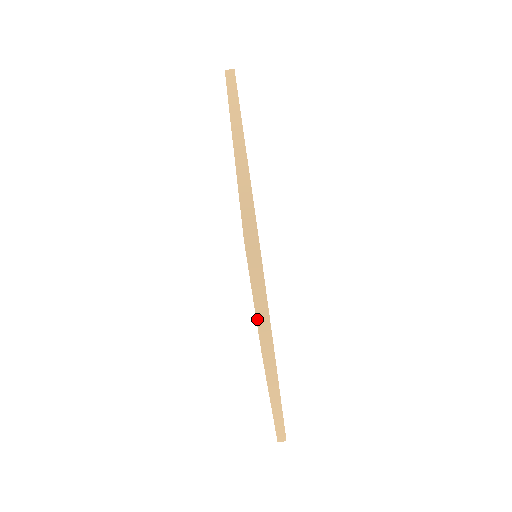
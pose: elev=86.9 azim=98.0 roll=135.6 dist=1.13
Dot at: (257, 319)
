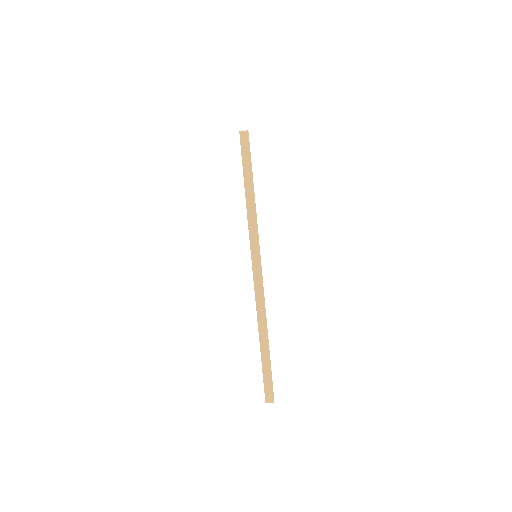
Dot at: (245, 187)
